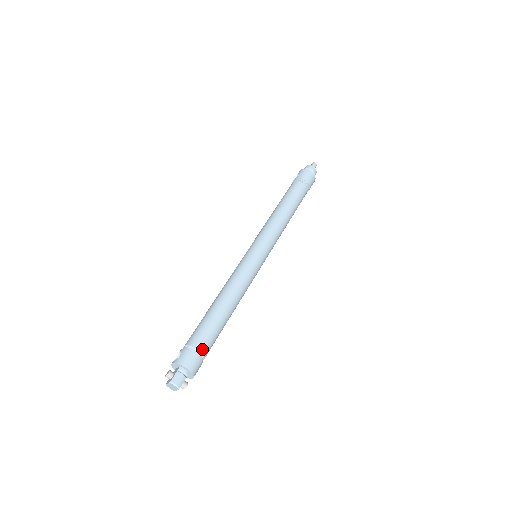
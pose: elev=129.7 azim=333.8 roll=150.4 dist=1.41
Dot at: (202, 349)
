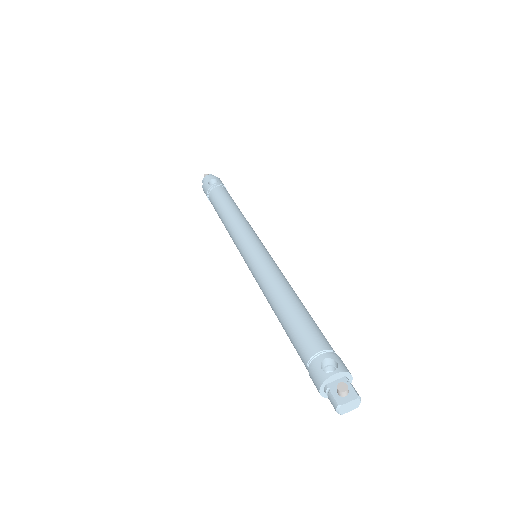
Dot at: occluded
